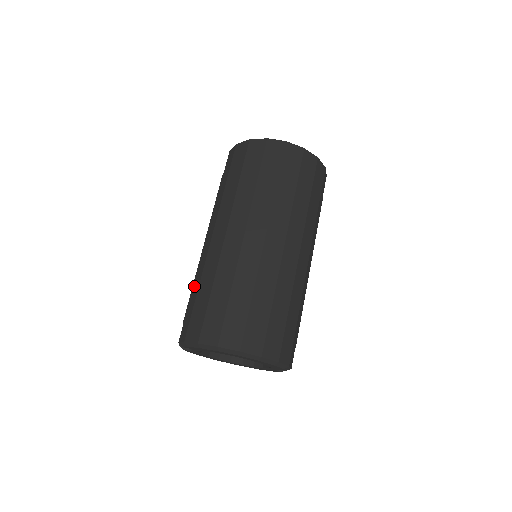
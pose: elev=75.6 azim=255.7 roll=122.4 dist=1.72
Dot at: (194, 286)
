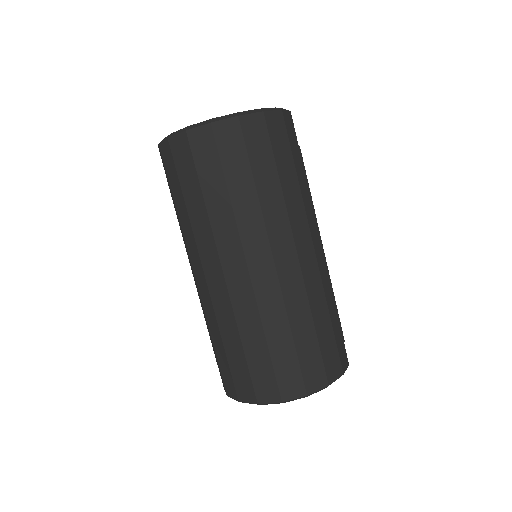
Dot at: (208, 330)
